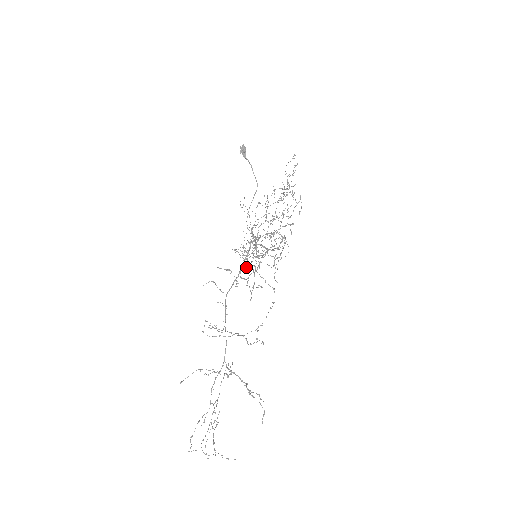
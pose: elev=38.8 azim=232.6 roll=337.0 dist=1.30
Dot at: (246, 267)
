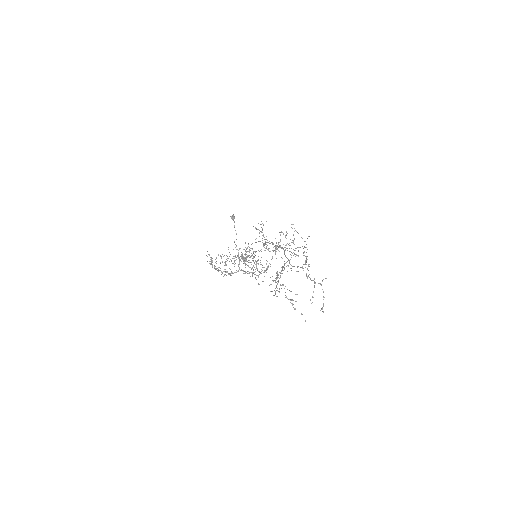
Dot at: occluded
